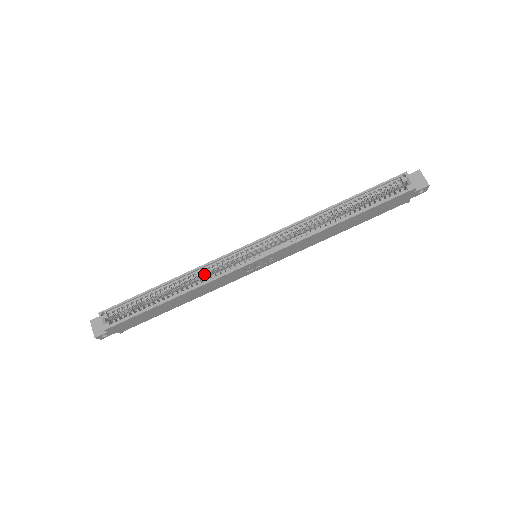
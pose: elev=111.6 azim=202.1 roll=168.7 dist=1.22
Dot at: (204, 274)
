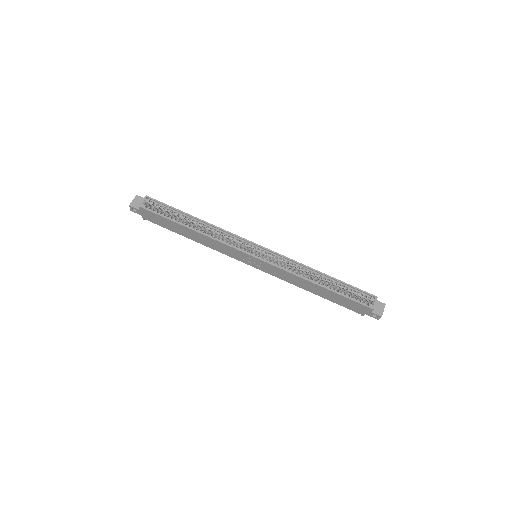
Dot at: (220, 235)
